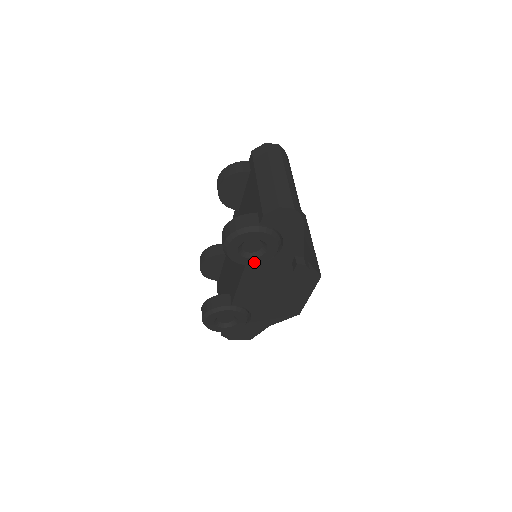
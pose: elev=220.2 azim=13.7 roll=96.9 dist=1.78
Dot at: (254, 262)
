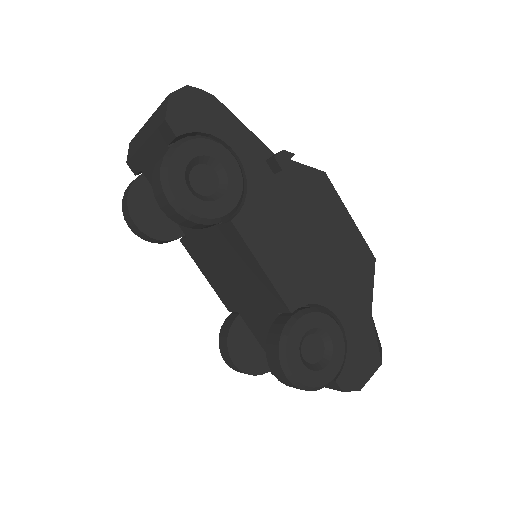
Dot at: (232, 201)
